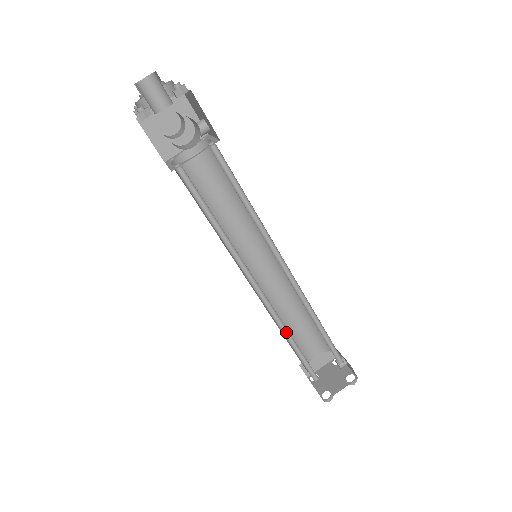
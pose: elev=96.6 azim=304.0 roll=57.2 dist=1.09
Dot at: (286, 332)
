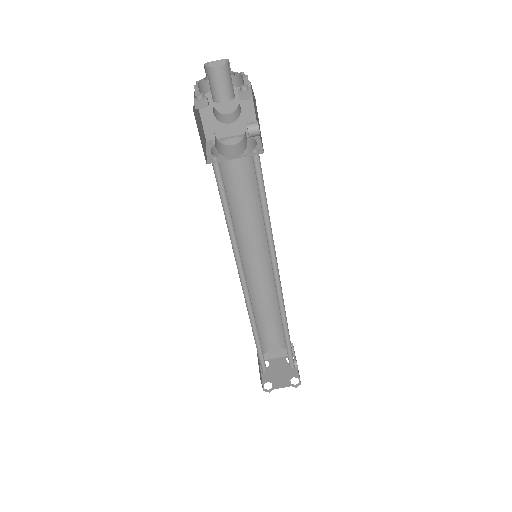
Dot at: (255, 327)
